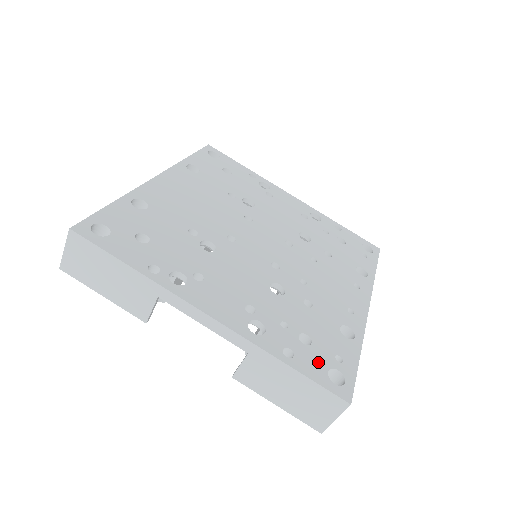
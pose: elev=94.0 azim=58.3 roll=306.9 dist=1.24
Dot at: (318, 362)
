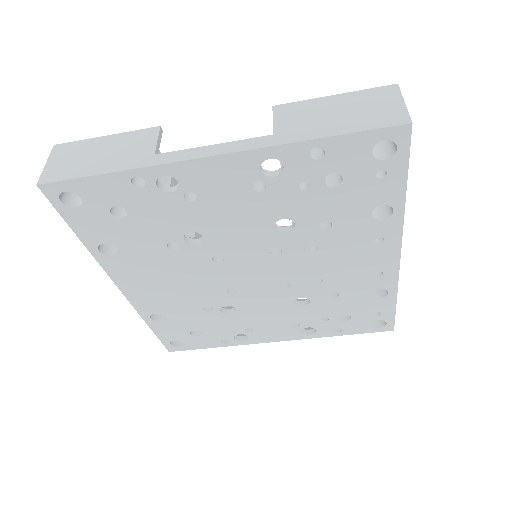
Dot at: (361, 324)
